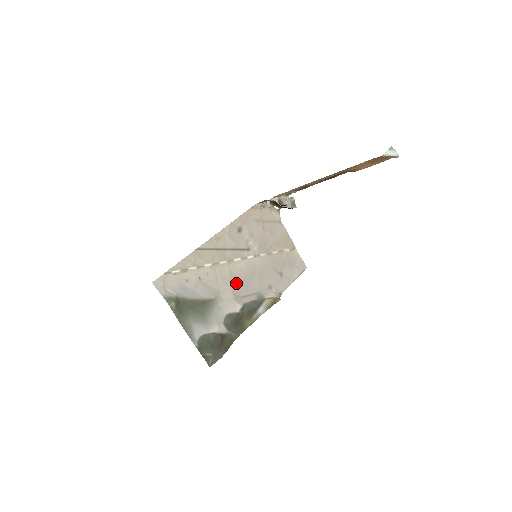
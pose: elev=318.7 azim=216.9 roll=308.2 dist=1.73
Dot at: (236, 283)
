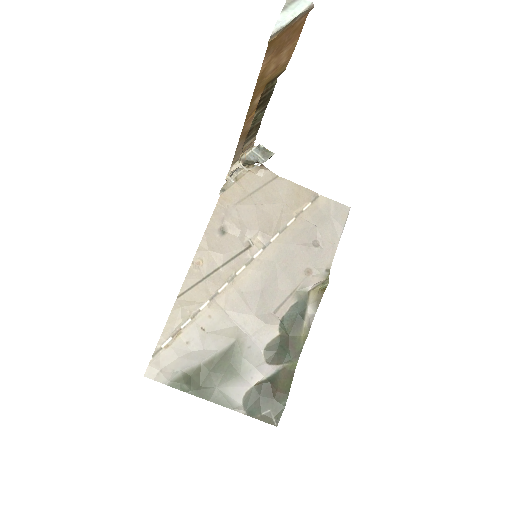
Dot at: (255, 301)
